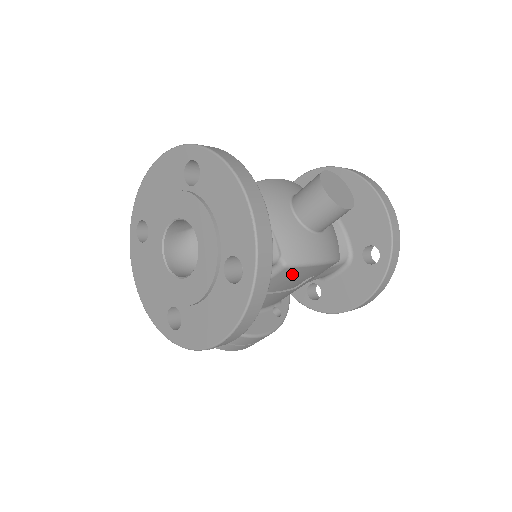
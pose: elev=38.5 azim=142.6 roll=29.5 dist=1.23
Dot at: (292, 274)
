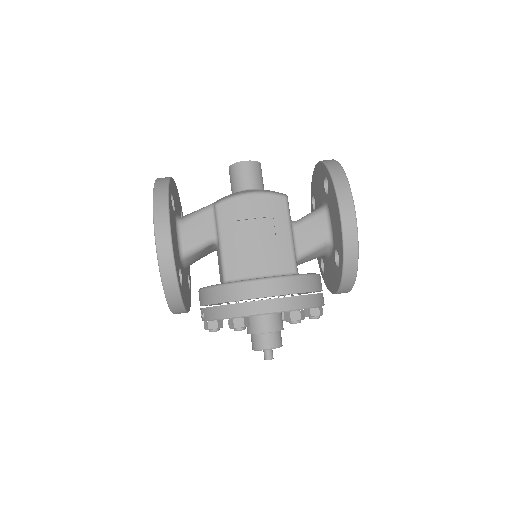
Dot at: (232, 211)
